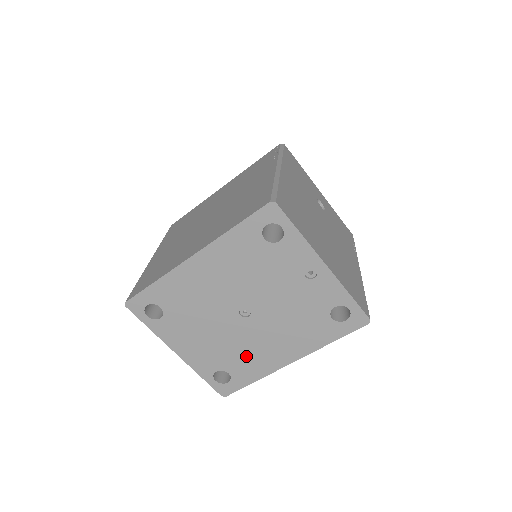
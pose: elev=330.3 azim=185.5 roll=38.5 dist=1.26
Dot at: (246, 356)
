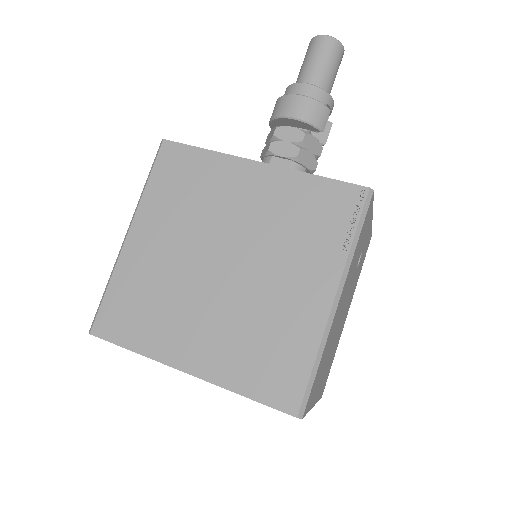
Dot at: occluded
